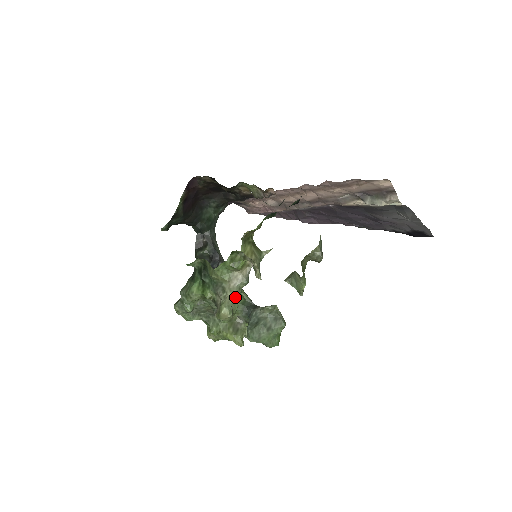
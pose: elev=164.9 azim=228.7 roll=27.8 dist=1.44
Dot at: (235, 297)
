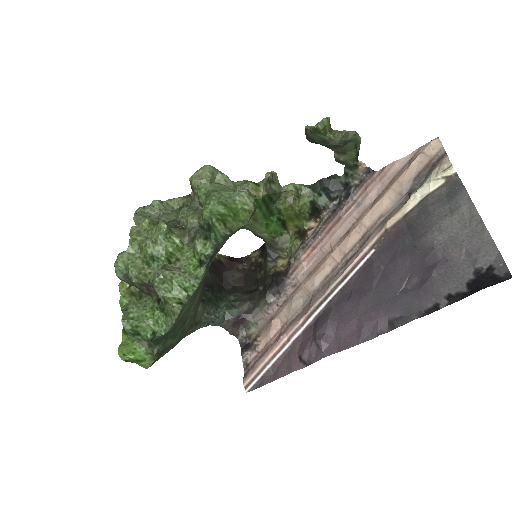
Dot at: (228, 177)
